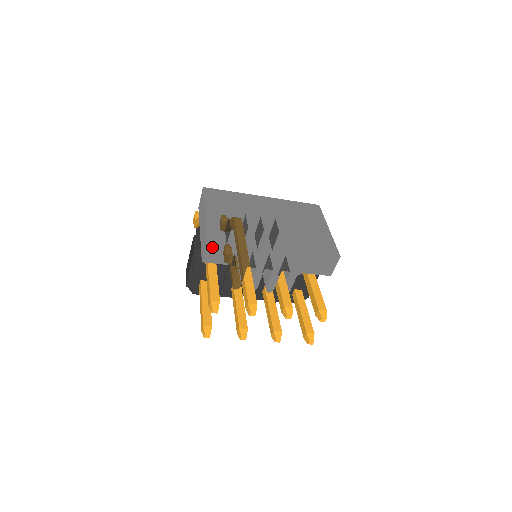
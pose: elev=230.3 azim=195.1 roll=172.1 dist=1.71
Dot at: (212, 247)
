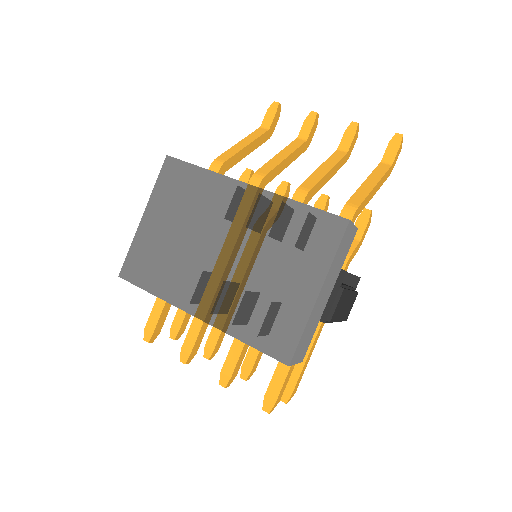
Dot at: occluded
